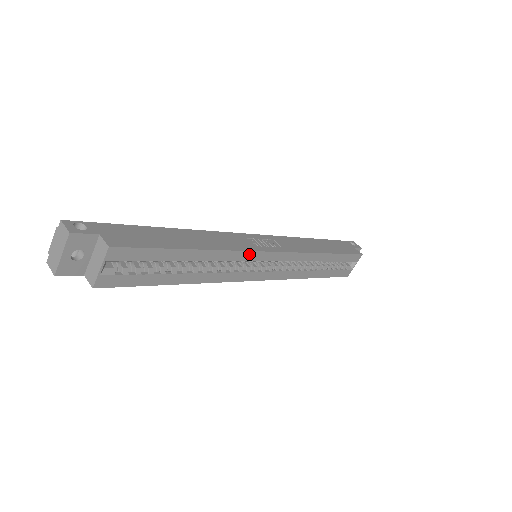
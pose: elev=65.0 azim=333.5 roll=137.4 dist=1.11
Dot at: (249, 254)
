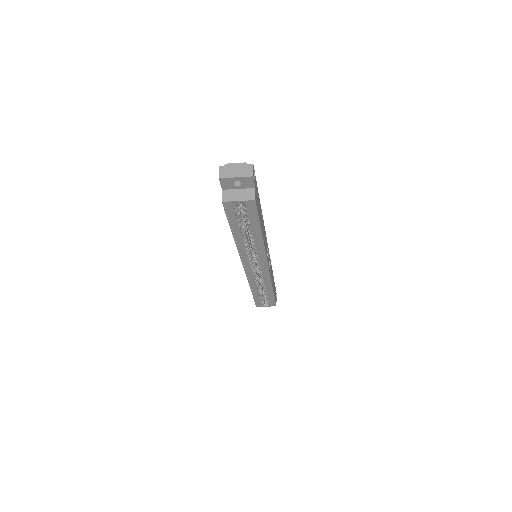
Dot at: (264, 256)
